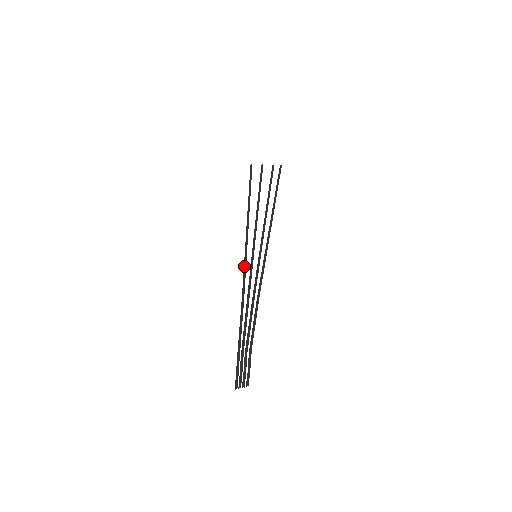
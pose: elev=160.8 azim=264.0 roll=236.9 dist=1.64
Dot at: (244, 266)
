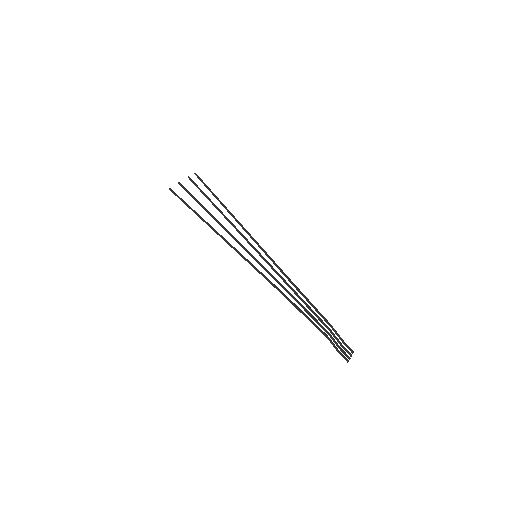
Dot at: (256, 270)
